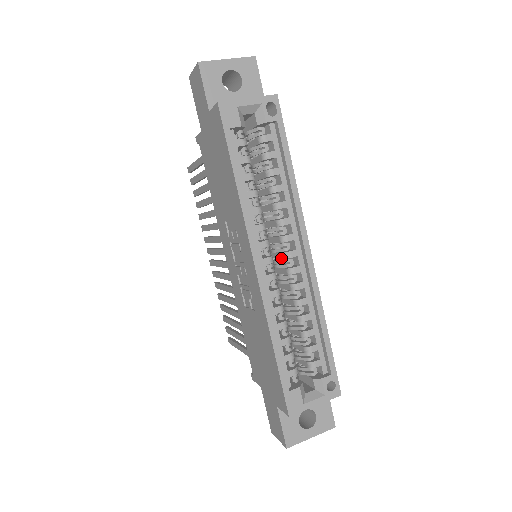
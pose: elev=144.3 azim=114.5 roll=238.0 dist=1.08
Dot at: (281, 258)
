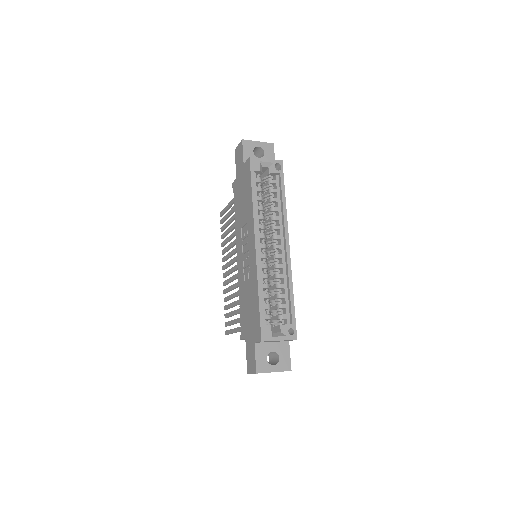
Dot at: (271, 250)
